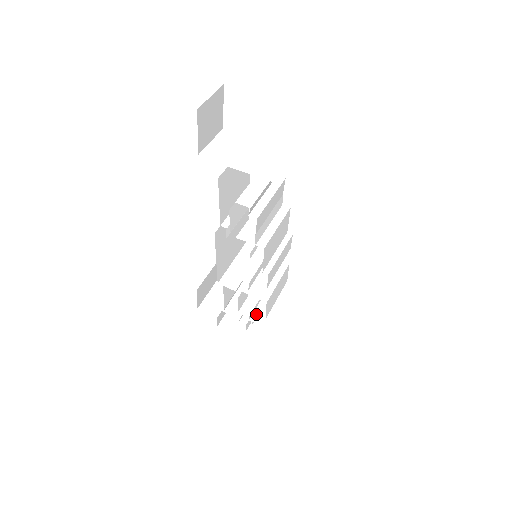
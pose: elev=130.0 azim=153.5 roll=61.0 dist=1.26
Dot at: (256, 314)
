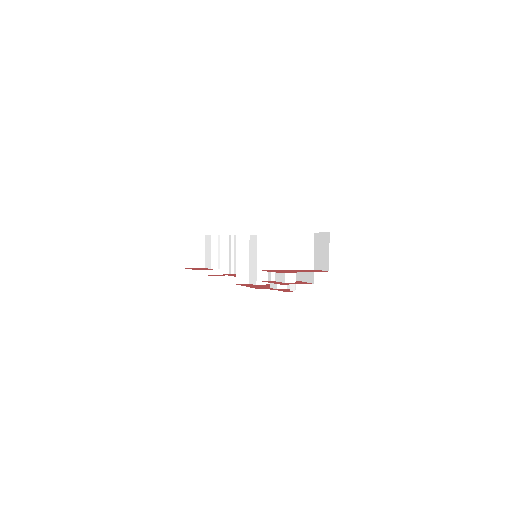
Dot at: occluded
